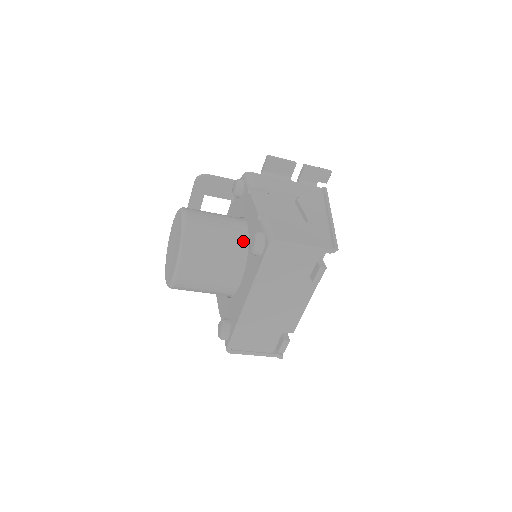
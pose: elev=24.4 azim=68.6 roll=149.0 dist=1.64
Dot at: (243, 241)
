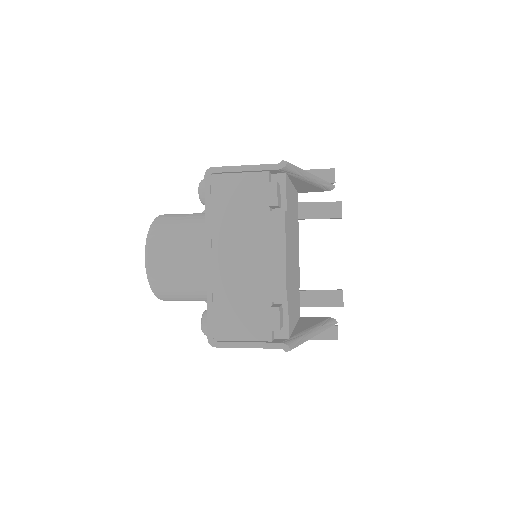
Dot at: occluded
